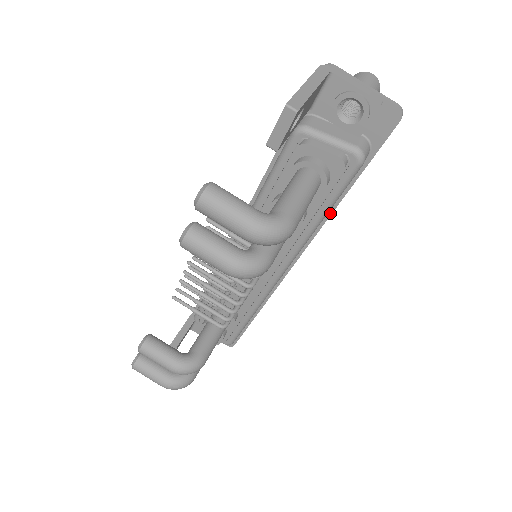
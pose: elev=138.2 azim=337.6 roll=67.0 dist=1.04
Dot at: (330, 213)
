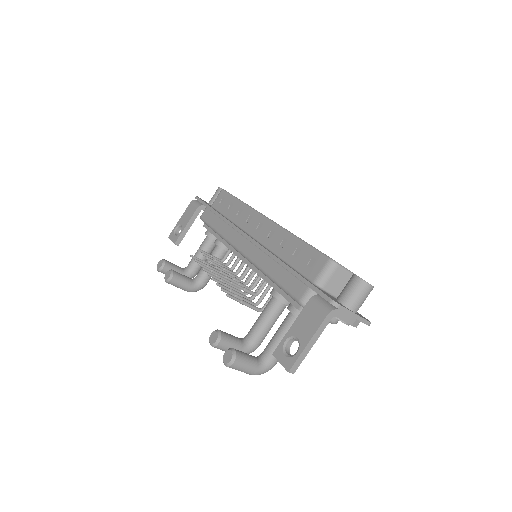
Dot at: occluded
